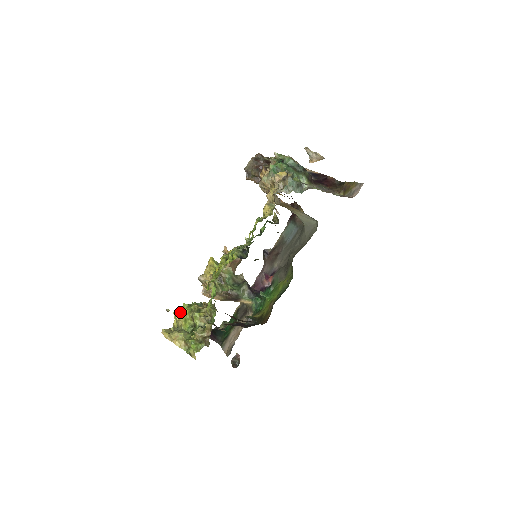
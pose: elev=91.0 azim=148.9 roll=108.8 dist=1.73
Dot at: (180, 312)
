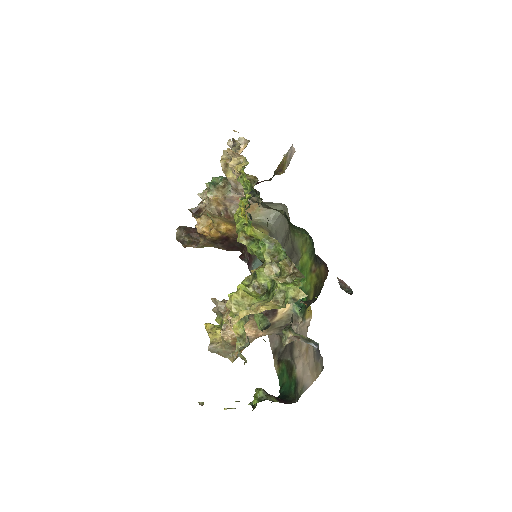
Dot at: occluded
